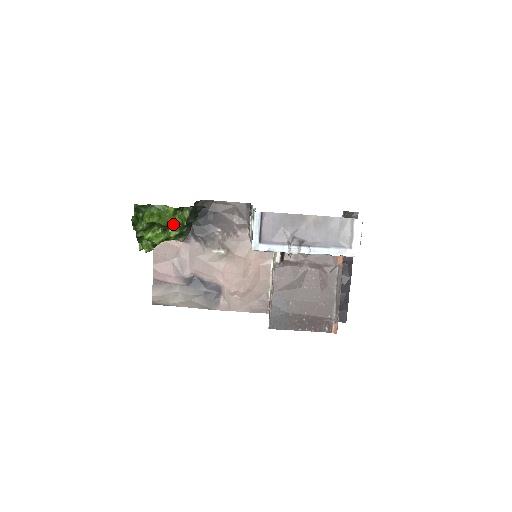
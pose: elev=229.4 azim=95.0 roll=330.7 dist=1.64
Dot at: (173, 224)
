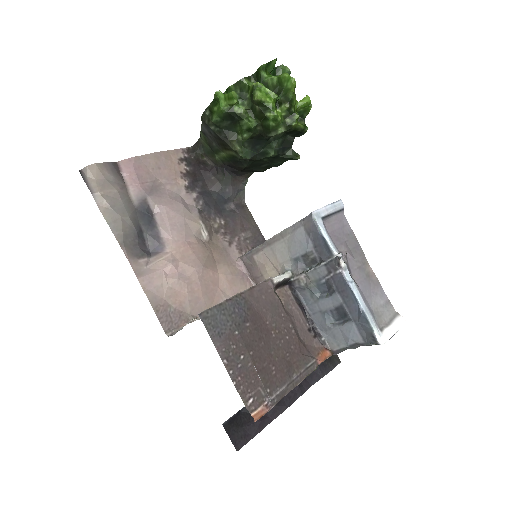
Dot at: (292, 108)
